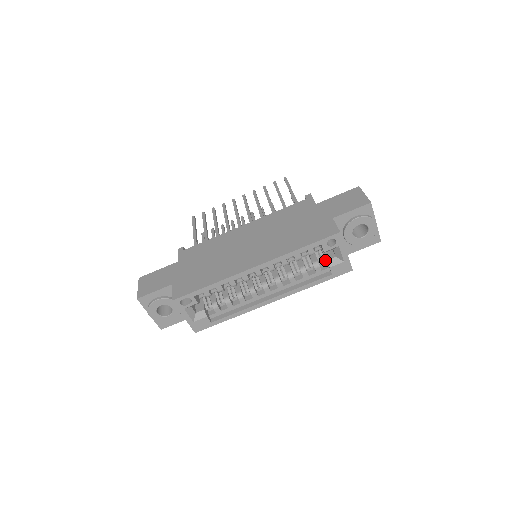
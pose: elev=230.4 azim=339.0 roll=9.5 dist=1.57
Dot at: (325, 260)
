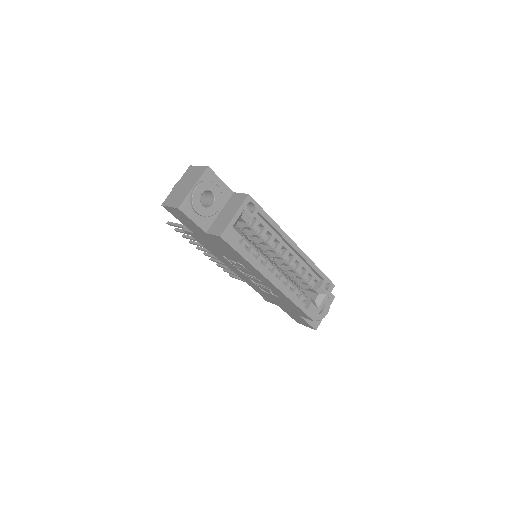
Dot at: (307, 297)
